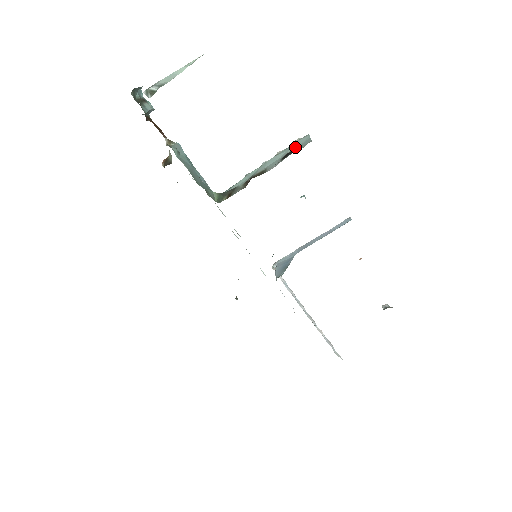
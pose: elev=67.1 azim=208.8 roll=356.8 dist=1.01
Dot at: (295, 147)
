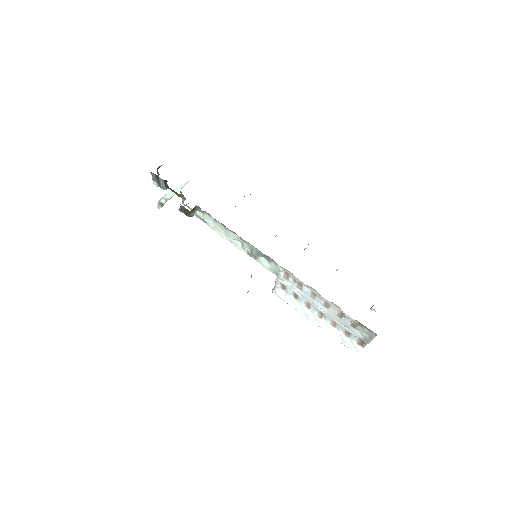
Dot at: occluded
